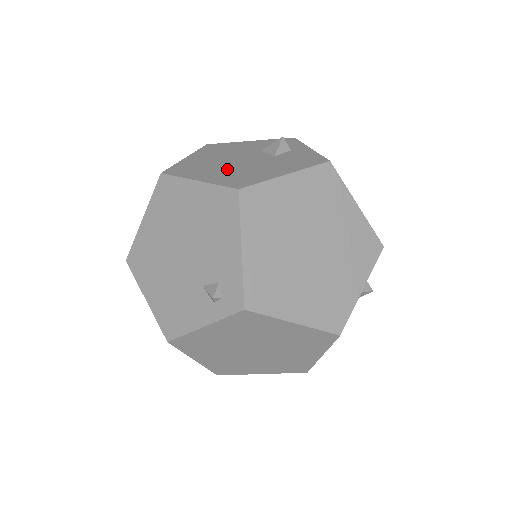
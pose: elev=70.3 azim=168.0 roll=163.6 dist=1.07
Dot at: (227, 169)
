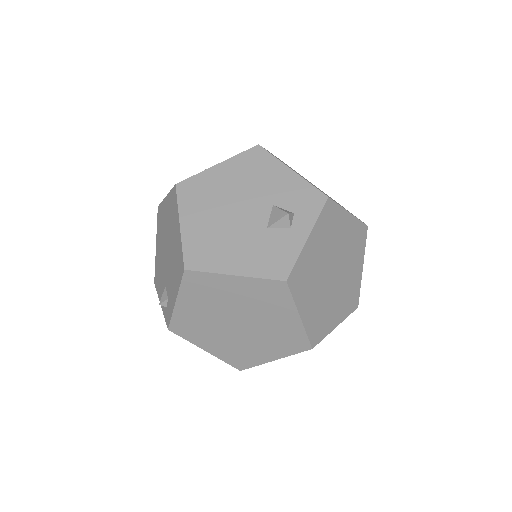
Dot at: (214, 222)
